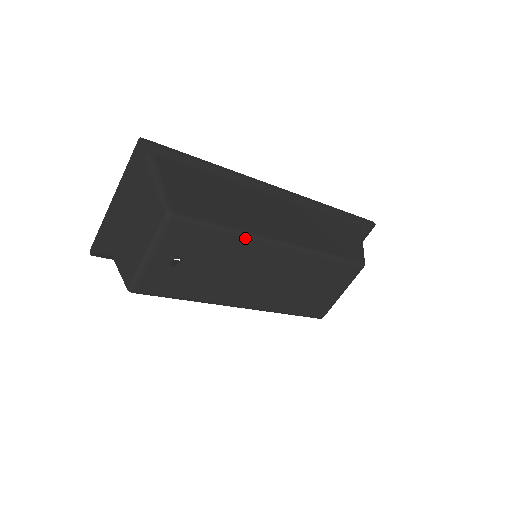
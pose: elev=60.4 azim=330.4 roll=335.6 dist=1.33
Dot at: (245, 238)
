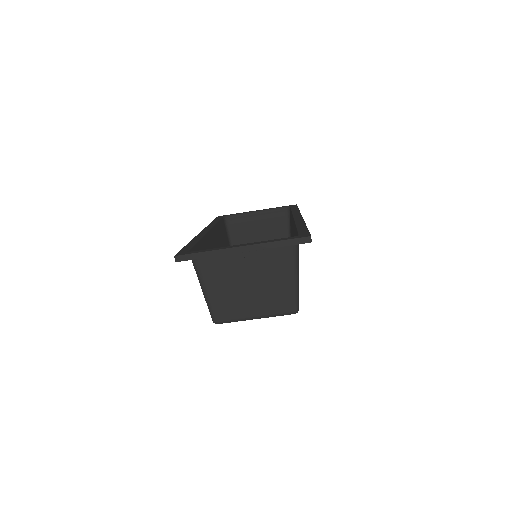
Dot at: occluded
